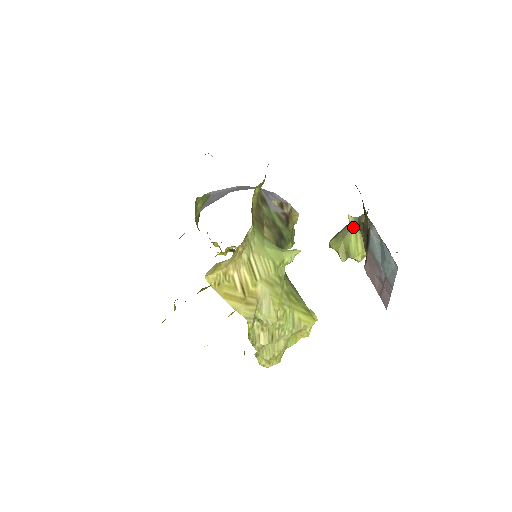
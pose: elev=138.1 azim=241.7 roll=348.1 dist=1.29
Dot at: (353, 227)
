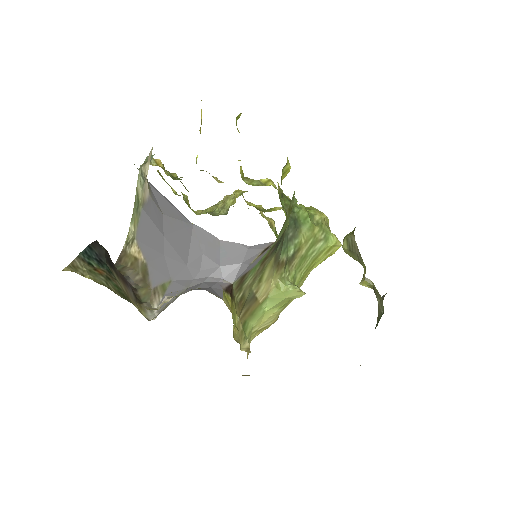
Dot at: occluded
